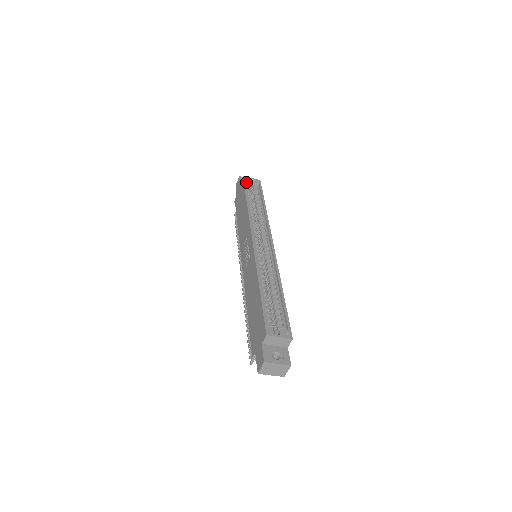
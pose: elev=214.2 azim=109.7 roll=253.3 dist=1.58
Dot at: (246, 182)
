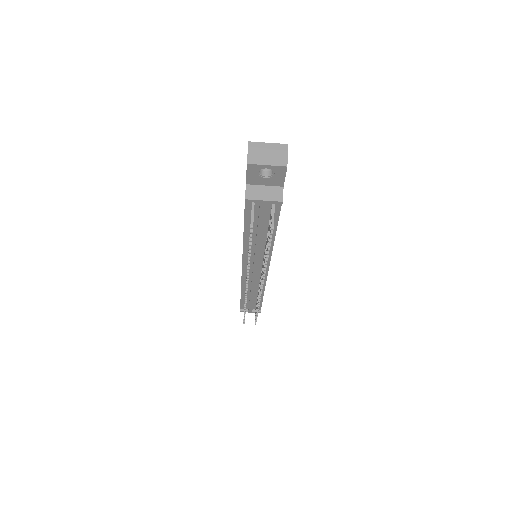
Dot at: occluded
